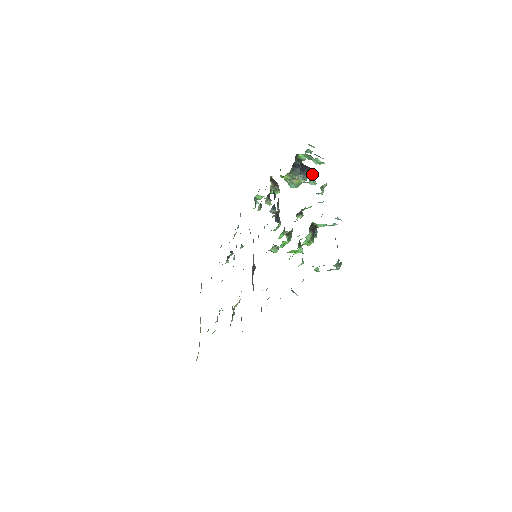
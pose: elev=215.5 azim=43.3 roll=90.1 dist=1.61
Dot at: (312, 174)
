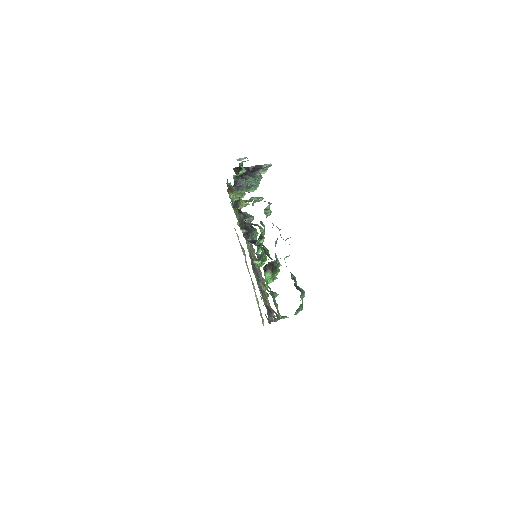
Dot at: (265, 167)
